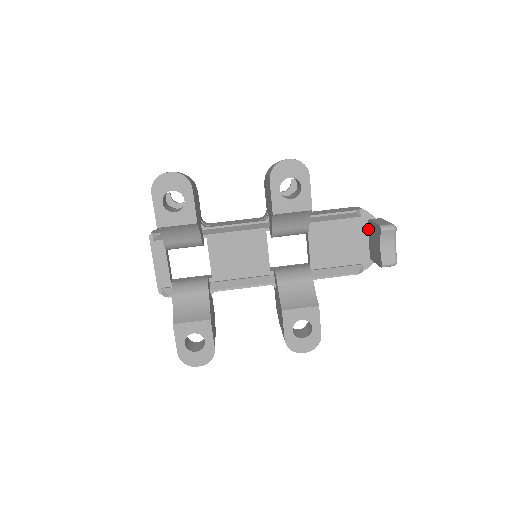
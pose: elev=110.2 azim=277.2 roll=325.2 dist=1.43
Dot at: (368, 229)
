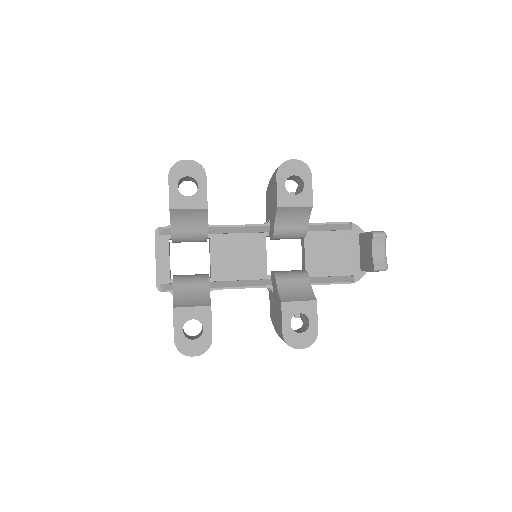
Dot at: (359, 243)
